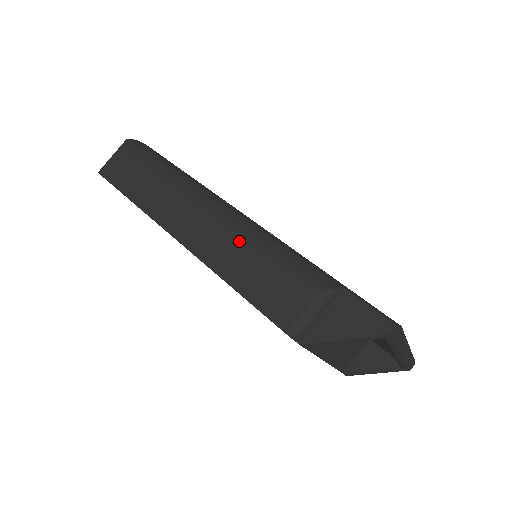
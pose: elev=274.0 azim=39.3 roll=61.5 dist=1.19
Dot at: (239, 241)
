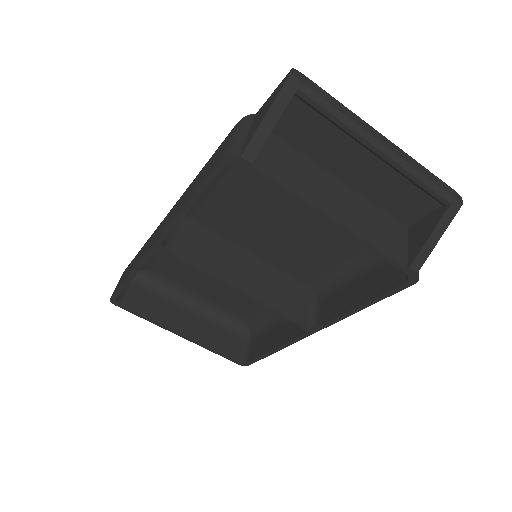
Dot at: (187, 190)
